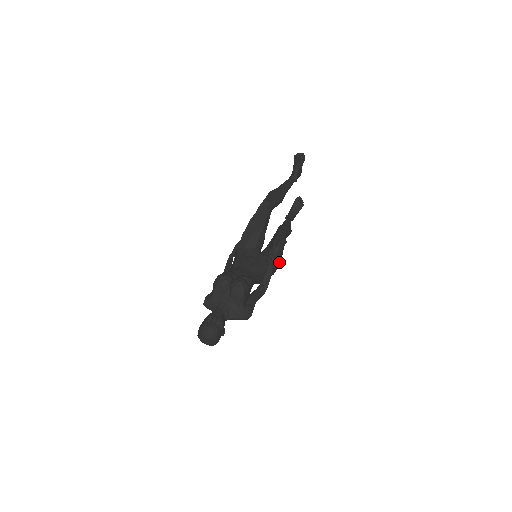
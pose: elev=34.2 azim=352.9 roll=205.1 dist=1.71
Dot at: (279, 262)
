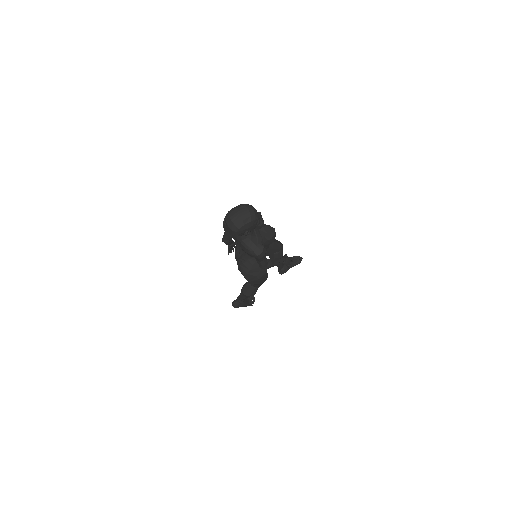
Dot at: (262, 281)
